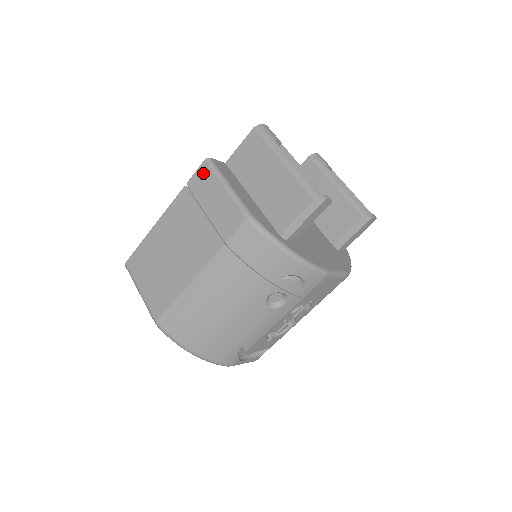
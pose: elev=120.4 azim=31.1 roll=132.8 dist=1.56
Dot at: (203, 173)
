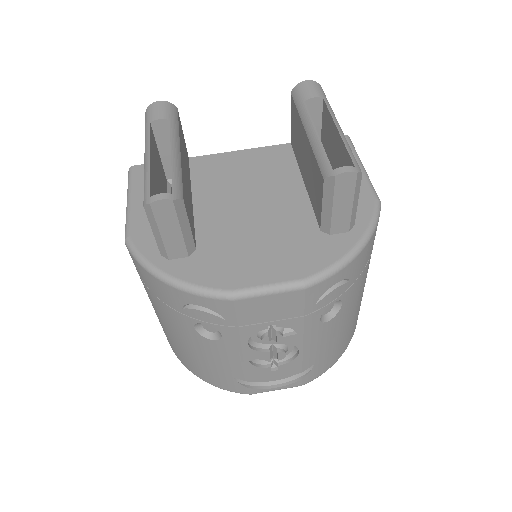
Dot at: occluded
